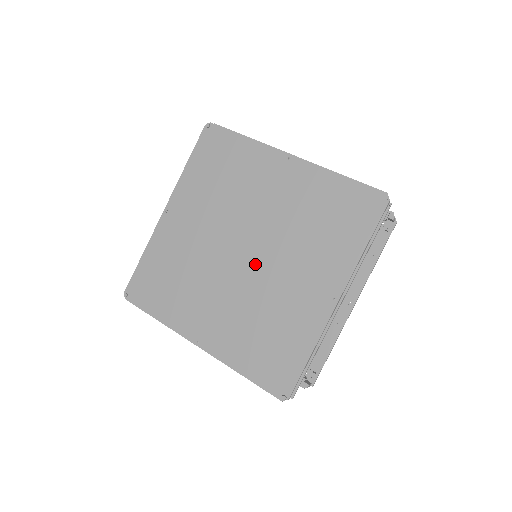
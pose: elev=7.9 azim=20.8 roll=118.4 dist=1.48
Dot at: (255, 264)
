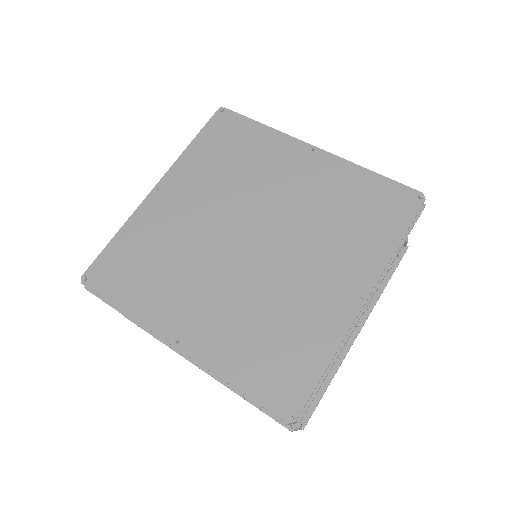
Dot at: (264, 253)
